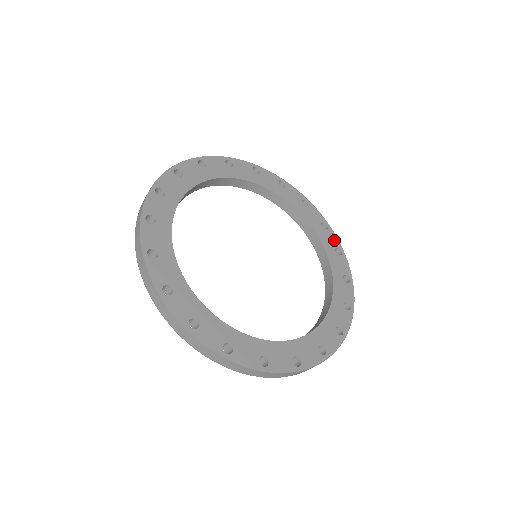
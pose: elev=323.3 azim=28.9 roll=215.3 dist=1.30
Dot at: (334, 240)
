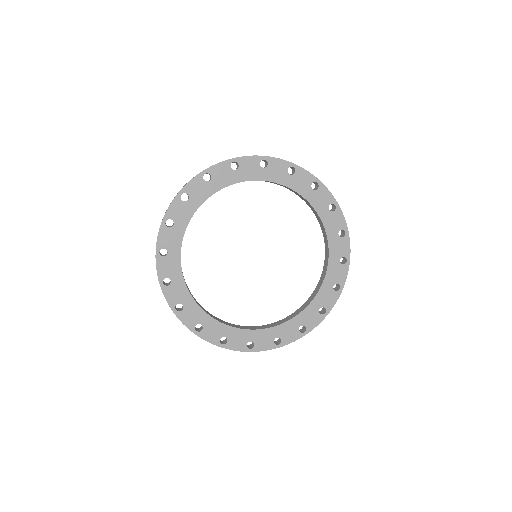
Dot at: (342, 276)
